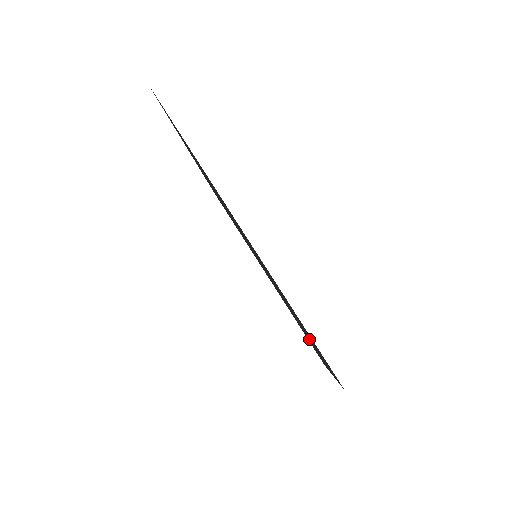
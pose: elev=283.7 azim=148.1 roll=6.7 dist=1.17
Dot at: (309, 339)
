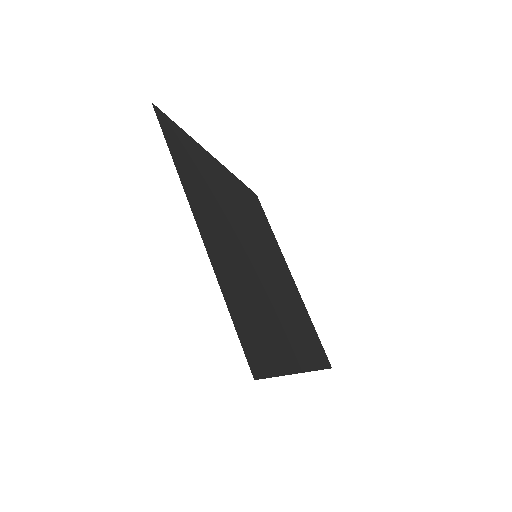
Dot at: (289, 337)
